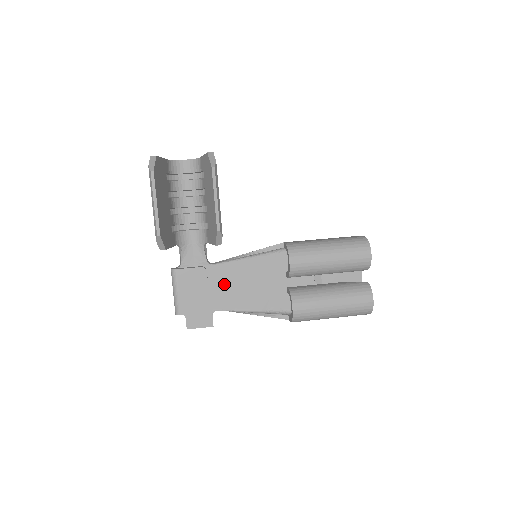
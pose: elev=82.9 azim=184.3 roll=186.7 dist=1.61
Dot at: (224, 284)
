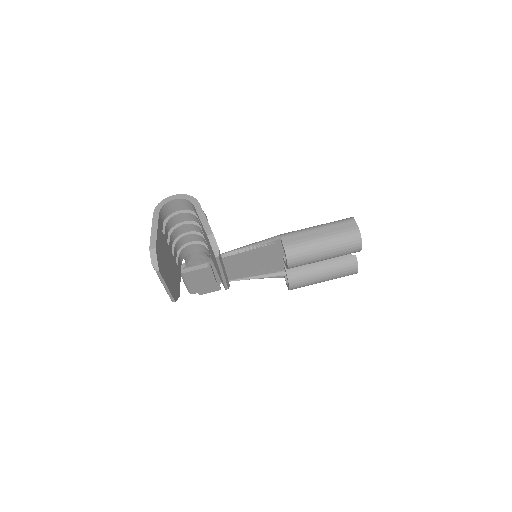
Dot at: (227, 268)
